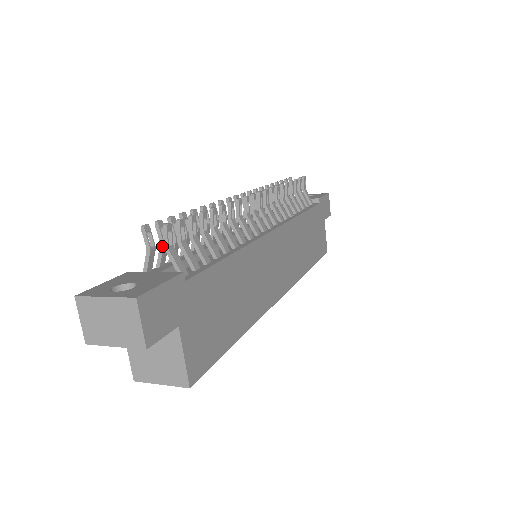
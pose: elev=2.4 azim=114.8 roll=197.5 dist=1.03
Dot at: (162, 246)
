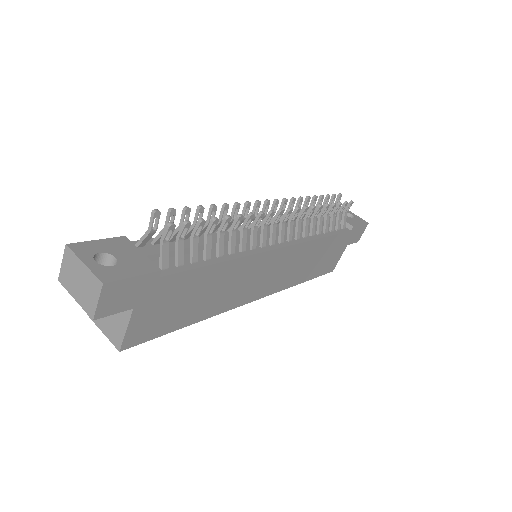
Dot at: occluded
